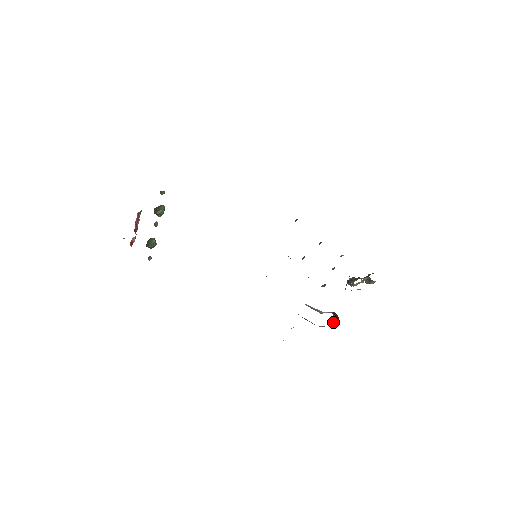
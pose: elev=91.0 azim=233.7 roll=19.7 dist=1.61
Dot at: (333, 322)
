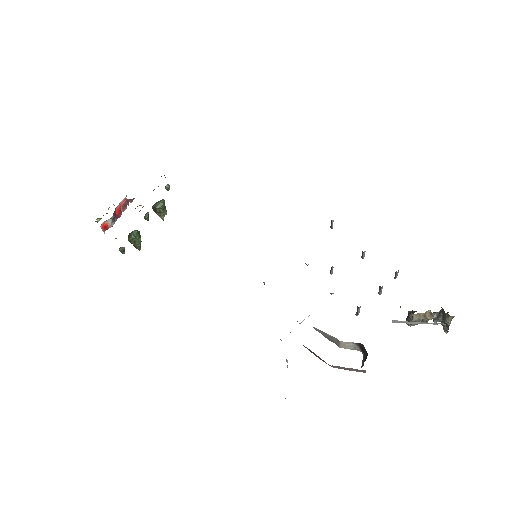
Dot at: occluded
